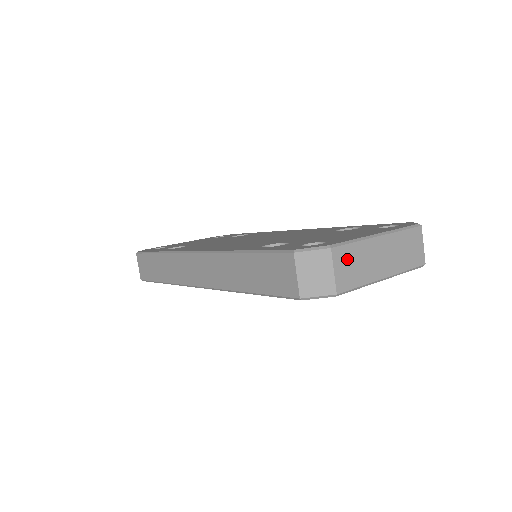
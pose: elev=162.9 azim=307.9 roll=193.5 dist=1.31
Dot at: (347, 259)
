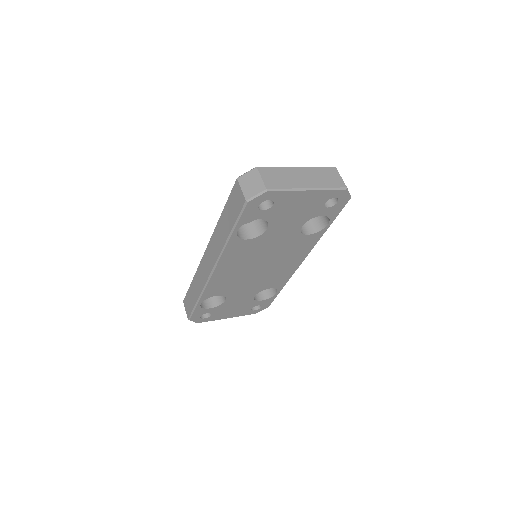
Dot at: (271, 174)
